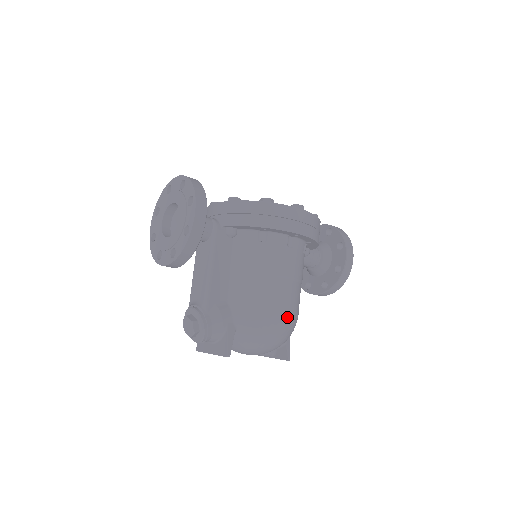
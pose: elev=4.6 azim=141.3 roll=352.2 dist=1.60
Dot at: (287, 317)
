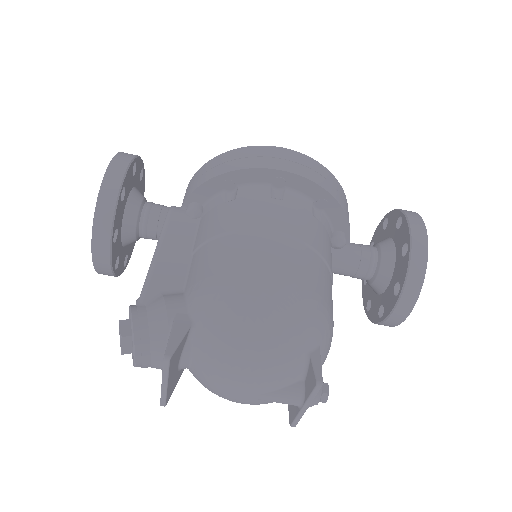
Dot at: (281, 286)
